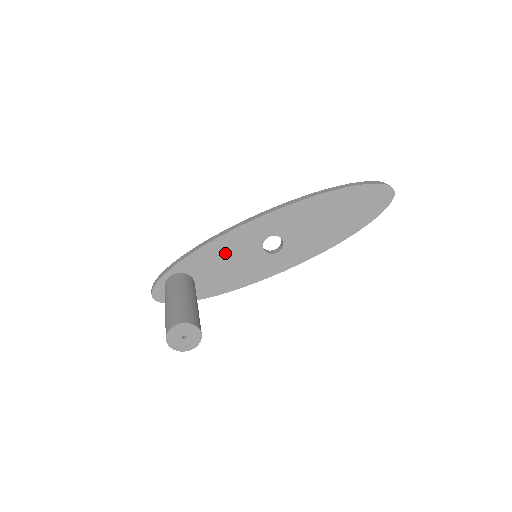
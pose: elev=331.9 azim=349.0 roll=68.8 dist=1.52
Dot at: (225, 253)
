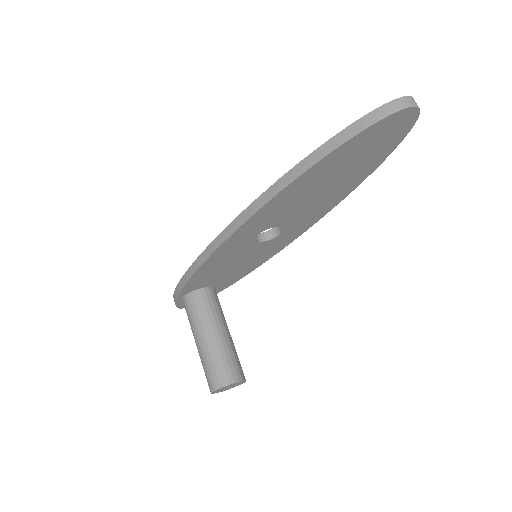
Dot at: (220, 265)
